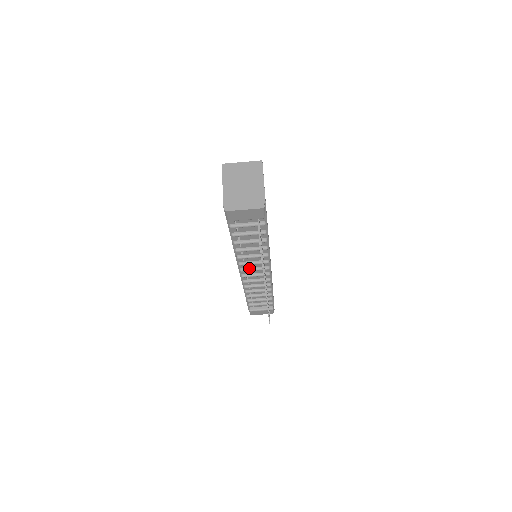
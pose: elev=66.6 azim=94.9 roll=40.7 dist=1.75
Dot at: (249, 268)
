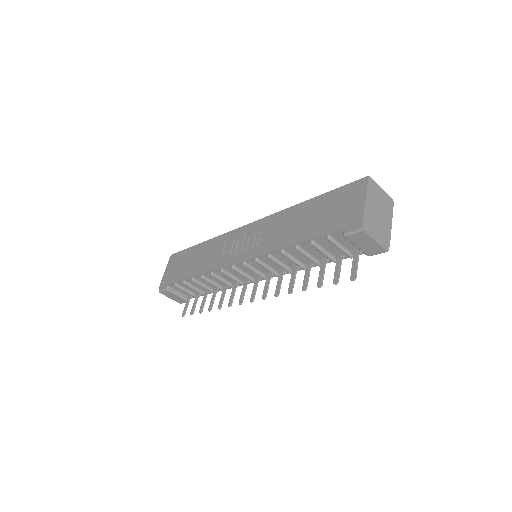
Dot at: (253, 267)
